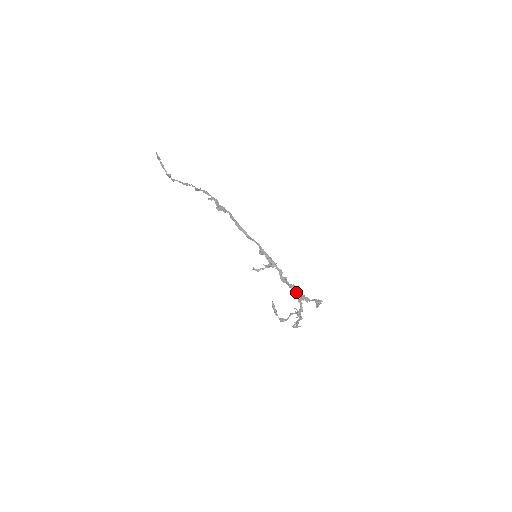
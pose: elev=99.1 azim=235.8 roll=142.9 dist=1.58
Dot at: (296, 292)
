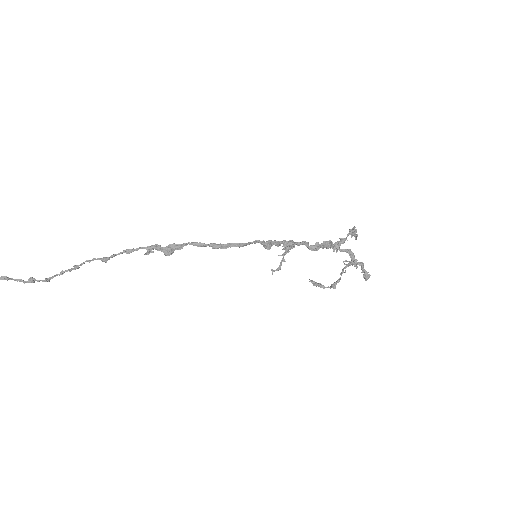
Dot at: (331, 246)
